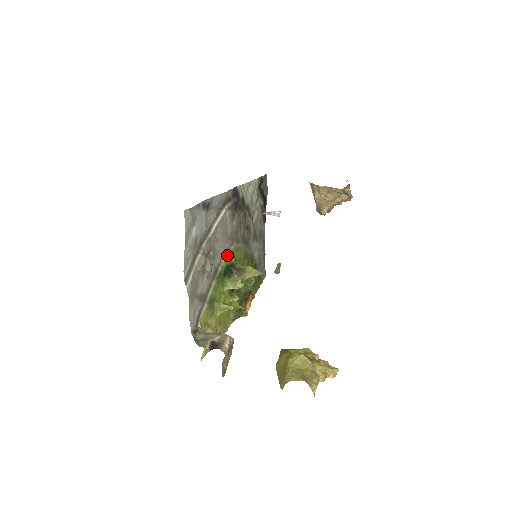
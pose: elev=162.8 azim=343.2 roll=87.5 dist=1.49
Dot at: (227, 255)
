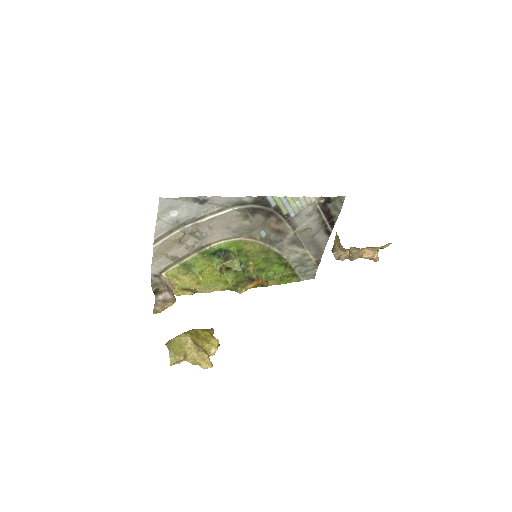
Dot at: (224, 242)
